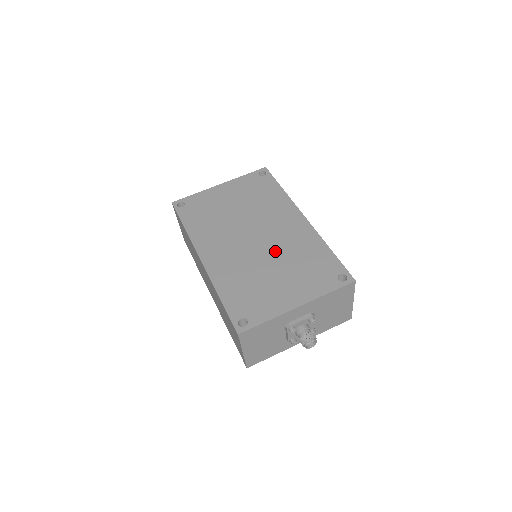
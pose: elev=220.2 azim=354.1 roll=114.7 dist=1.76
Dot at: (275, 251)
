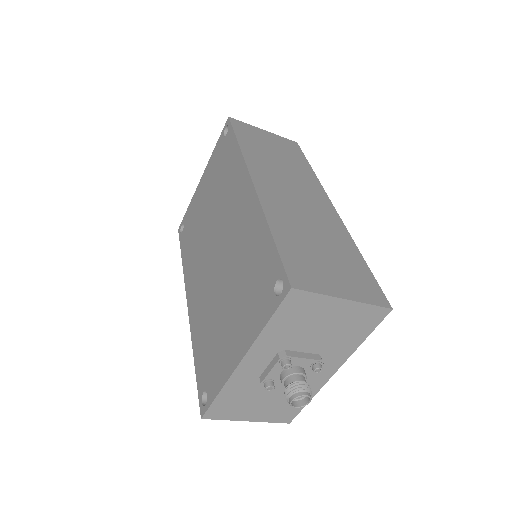
Dot at: (228, 264)
